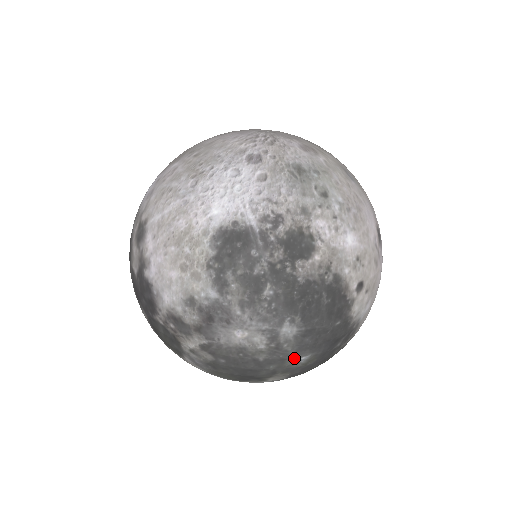
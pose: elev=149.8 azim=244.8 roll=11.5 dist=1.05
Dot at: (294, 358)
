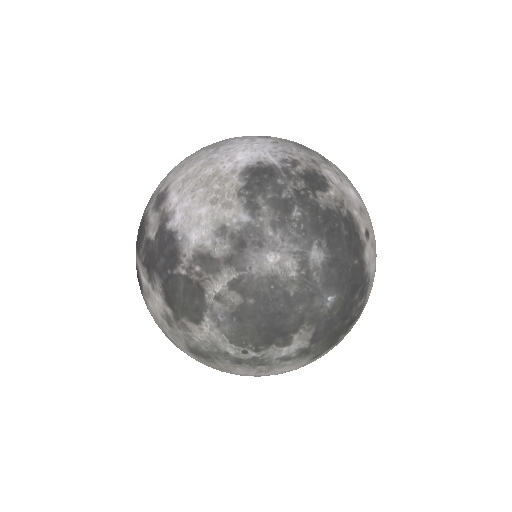
Dot at: (322, 296)
